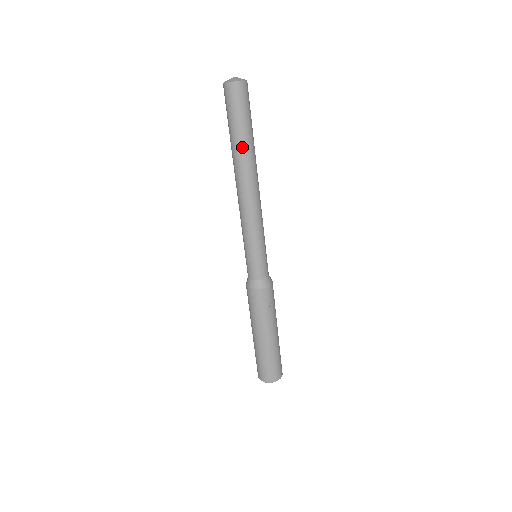
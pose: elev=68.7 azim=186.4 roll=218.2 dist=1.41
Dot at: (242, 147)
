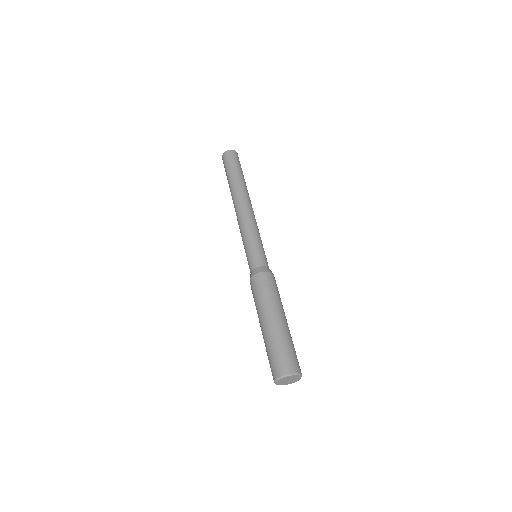
Dot at: (234, 181)
